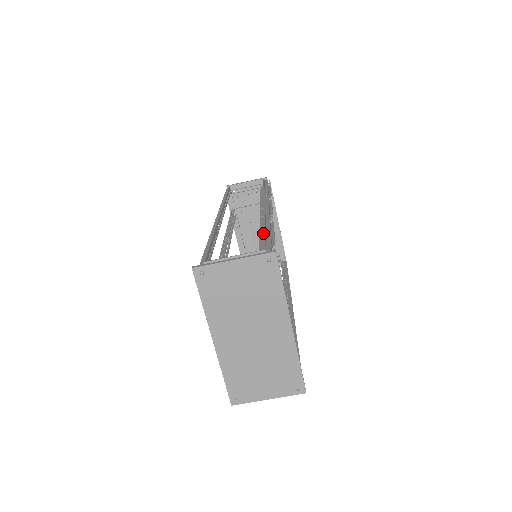
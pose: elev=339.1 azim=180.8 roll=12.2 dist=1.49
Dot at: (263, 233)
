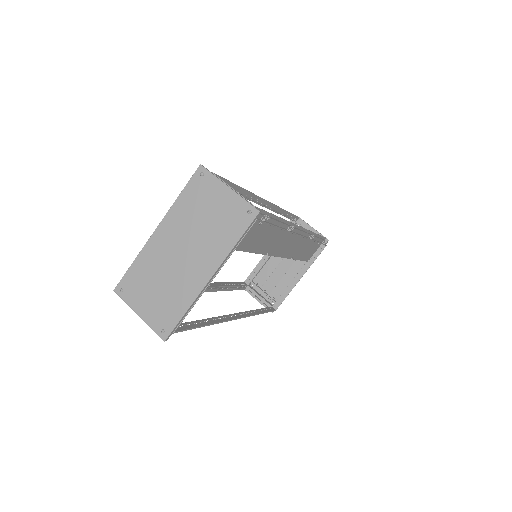
Dot at: occluded
